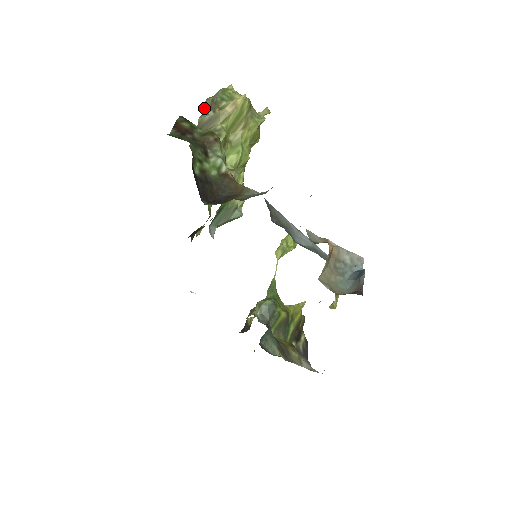
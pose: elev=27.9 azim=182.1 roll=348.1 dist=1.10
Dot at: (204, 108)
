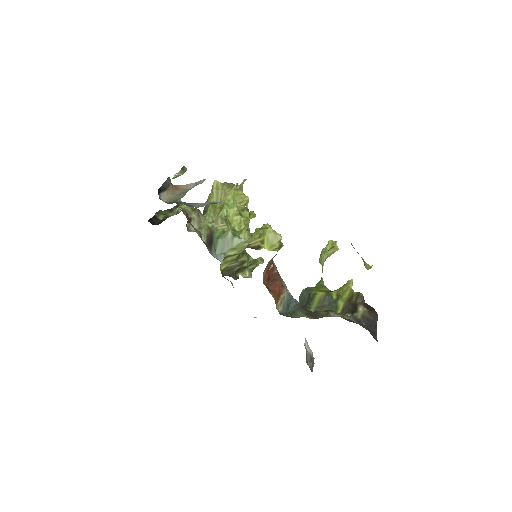
Dot at: occluded
